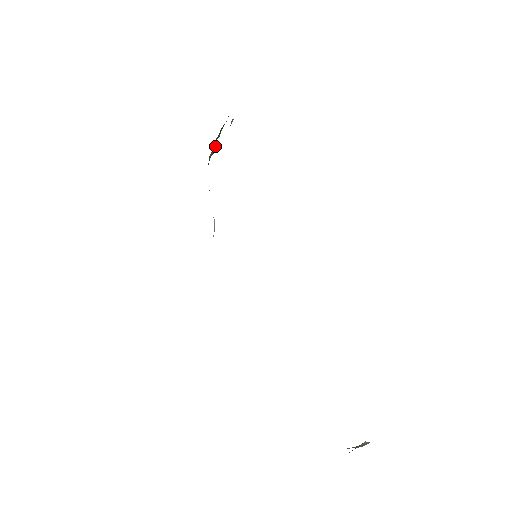
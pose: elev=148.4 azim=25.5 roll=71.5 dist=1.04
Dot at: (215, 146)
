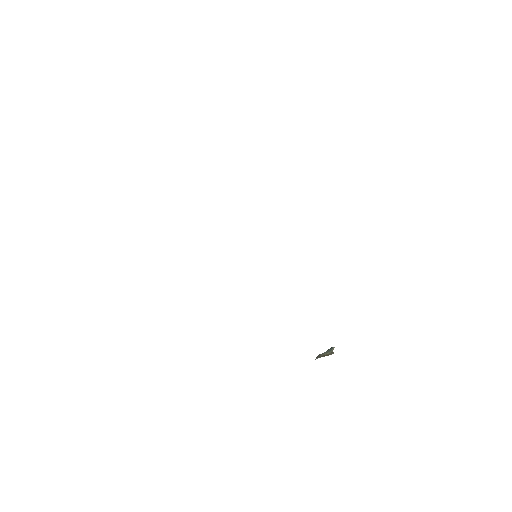
Dot at: occluded
